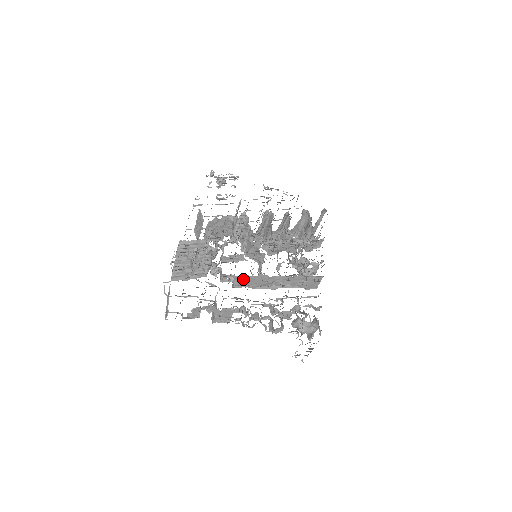
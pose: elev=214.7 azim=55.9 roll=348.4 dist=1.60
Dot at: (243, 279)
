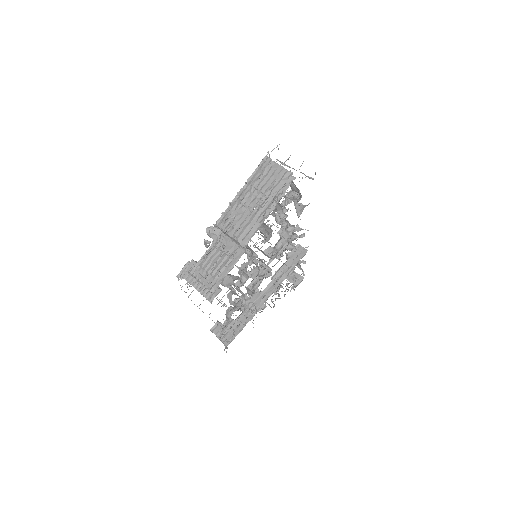
Dot at: occluded
